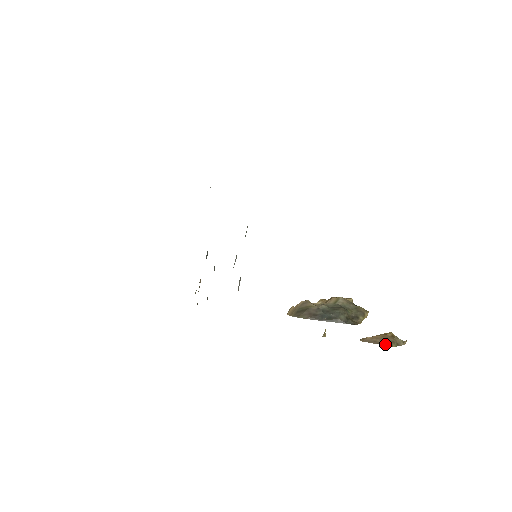
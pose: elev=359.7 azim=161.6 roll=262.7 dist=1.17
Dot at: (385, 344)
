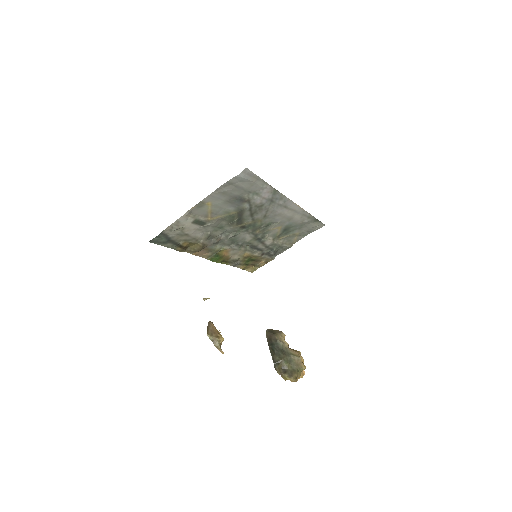
Dot at: (208, 331)
